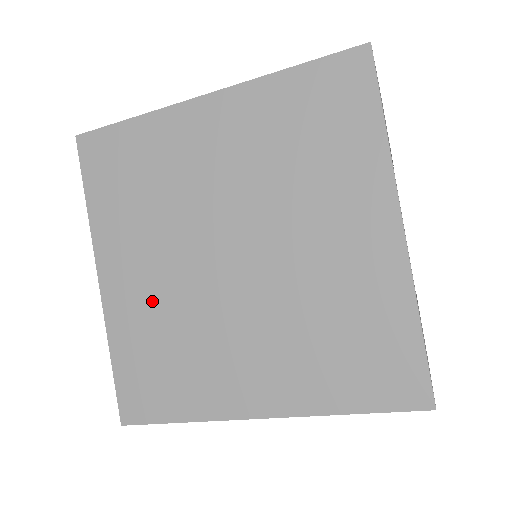
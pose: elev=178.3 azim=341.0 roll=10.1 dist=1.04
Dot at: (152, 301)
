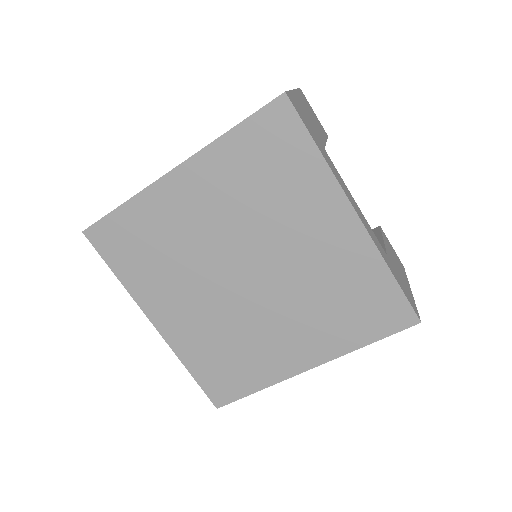
Dot at: (201, 325)
